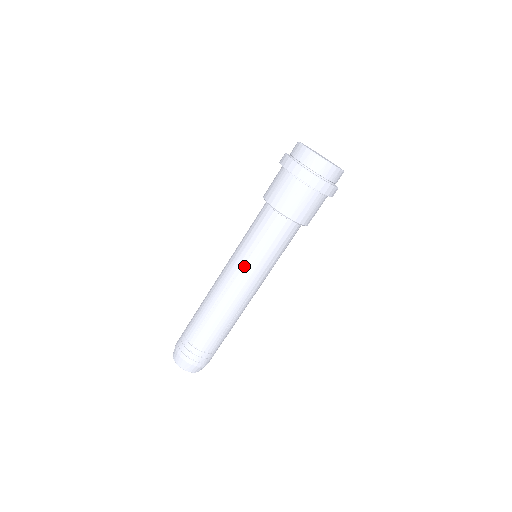
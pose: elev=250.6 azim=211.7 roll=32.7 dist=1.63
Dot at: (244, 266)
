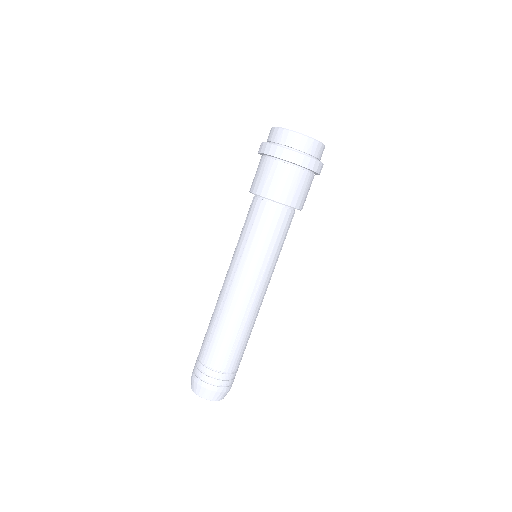
Dot at: (239, 263)
